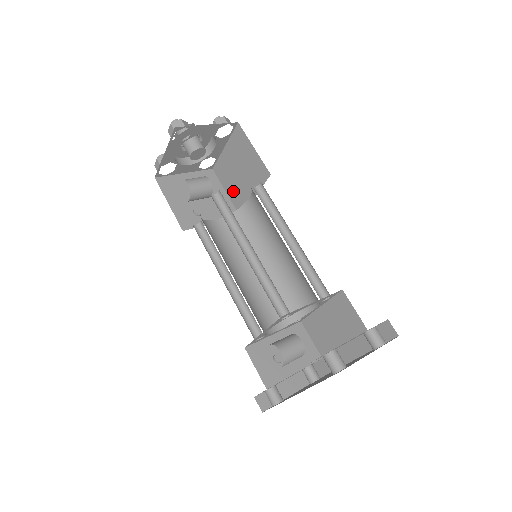
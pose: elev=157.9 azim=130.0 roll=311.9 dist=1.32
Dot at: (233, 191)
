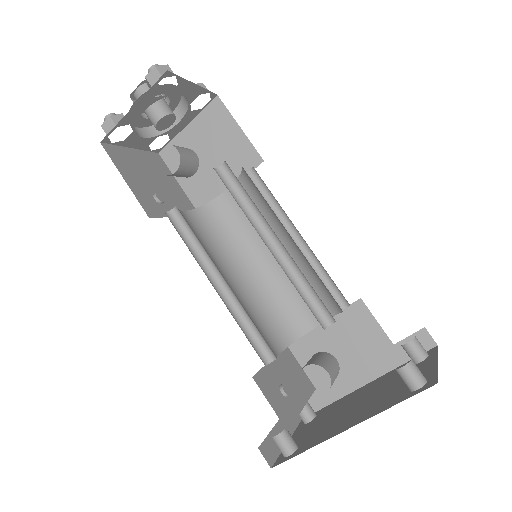
Dot at: (193, 182)
